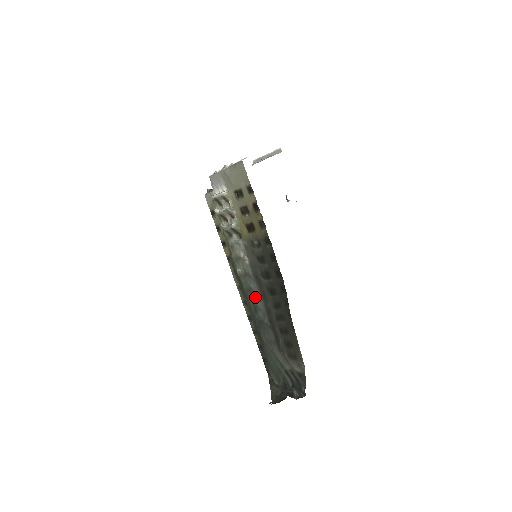
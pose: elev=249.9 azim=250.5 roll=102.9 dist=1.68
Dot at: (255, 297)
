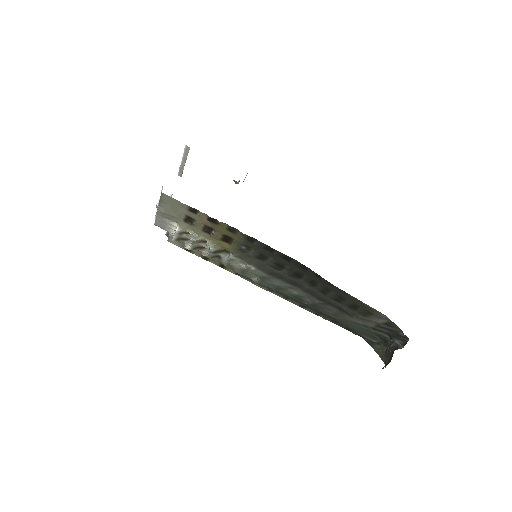
Dot at: (288, 290)
